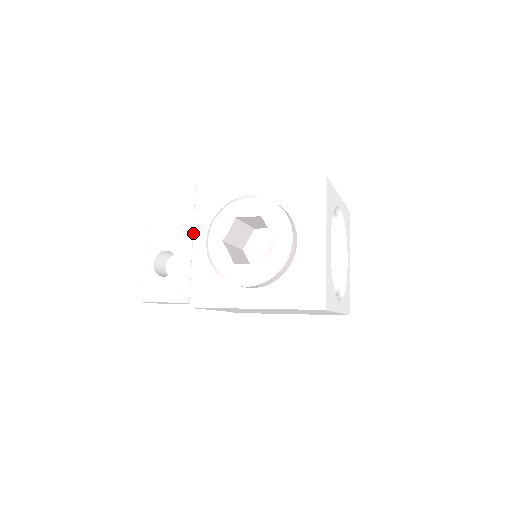
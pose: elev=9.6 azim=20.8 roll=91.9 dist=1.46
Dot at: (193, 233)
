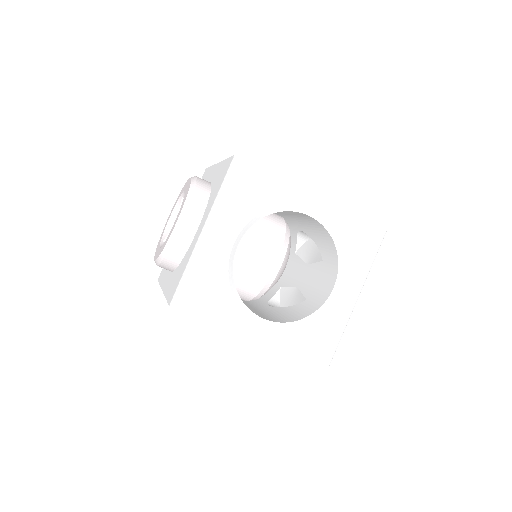
Dot at: occluded
